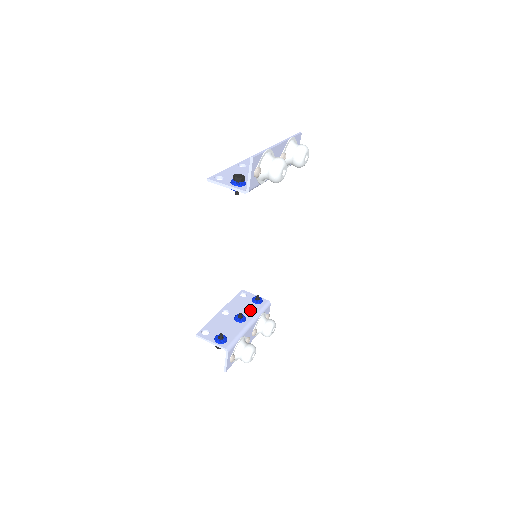
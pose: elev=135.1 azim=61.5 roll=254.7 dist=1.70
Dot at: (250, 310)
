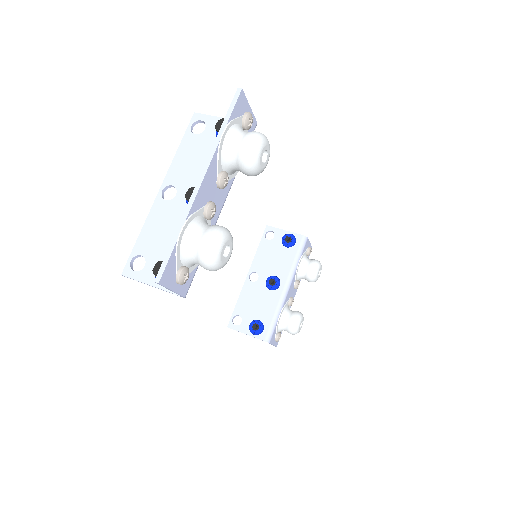
Dot at: (282, 263)
